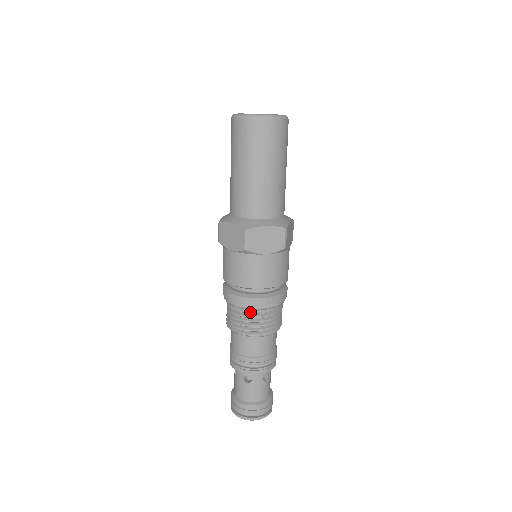
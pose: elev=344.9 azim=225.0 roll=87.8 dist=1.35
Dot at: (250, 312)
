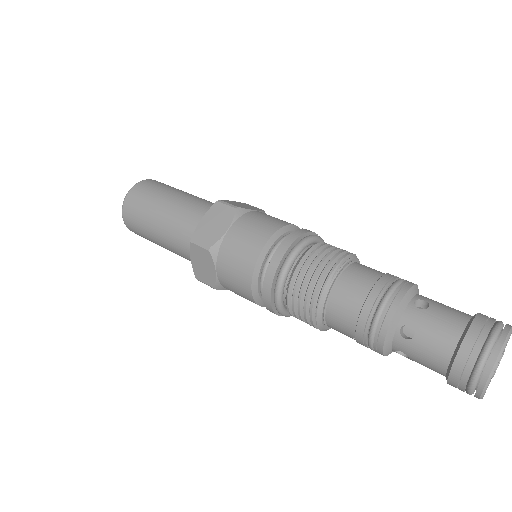
Dot at: (312, 246)
